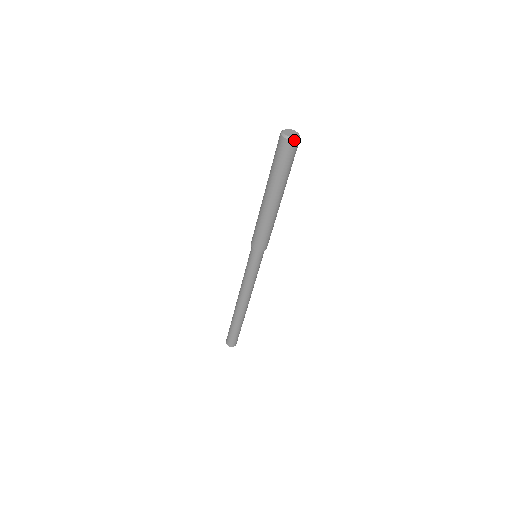
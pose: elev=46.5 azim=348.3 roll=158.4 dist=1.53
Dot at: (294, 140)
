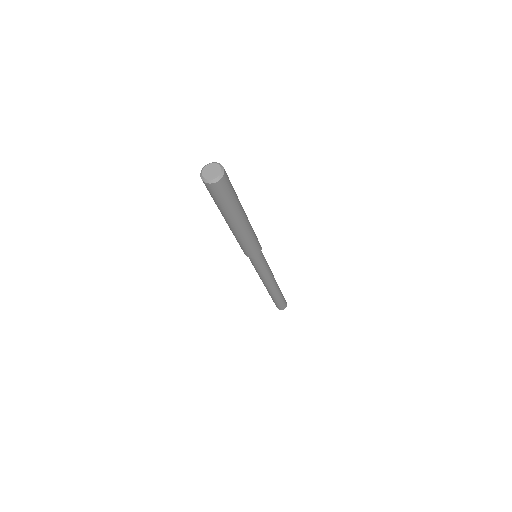
Dot at: (209, 183)
